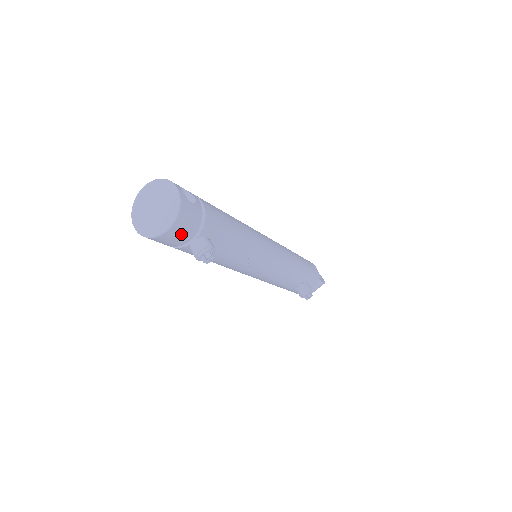
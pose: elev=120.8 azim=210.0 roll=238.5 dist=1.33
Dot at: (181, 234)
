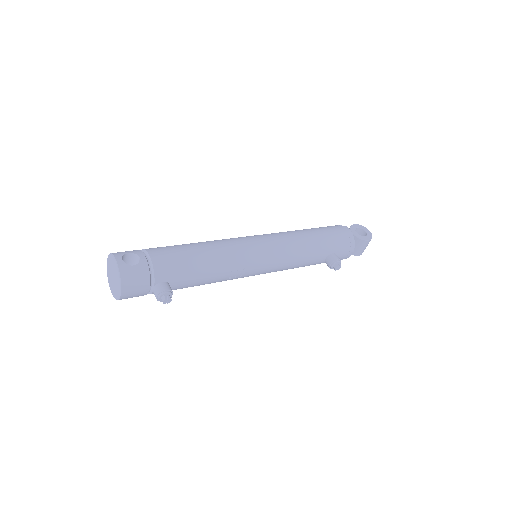
Dot at: (136, 291)
